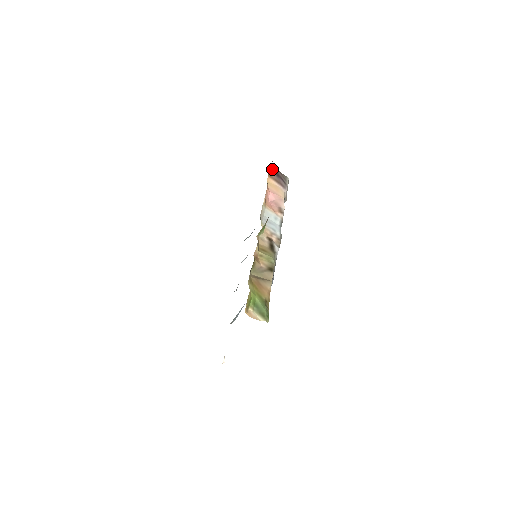
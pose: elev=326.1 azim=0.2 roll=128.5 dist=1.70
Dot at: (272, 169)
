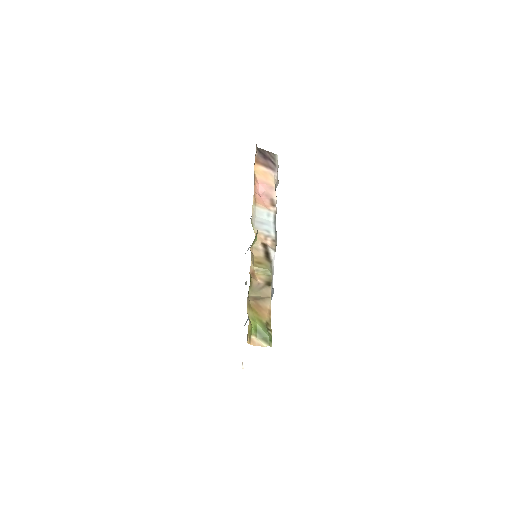
Dot at: (258, 152)
